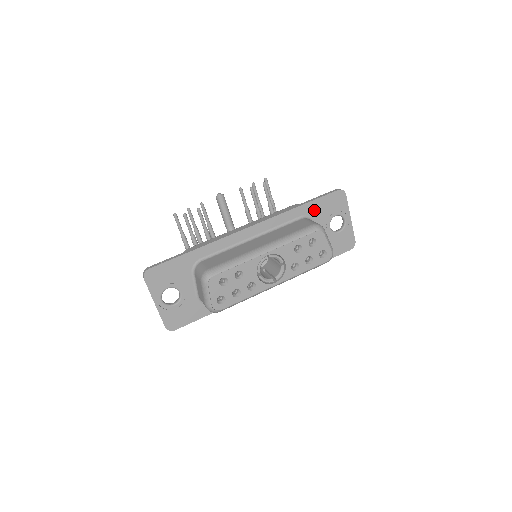
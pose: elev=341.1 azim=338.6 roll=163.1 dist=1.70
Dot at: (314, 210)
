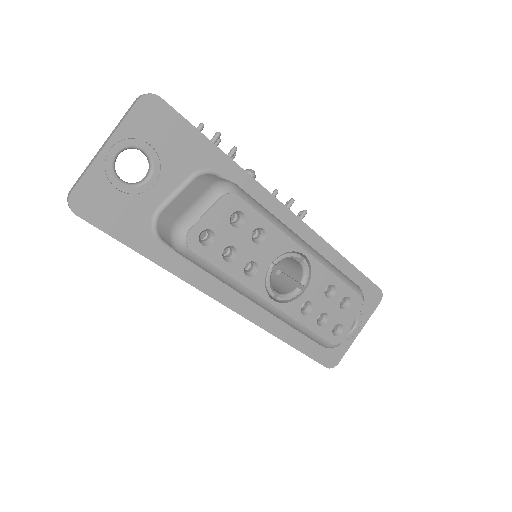
Dot at: occluded
